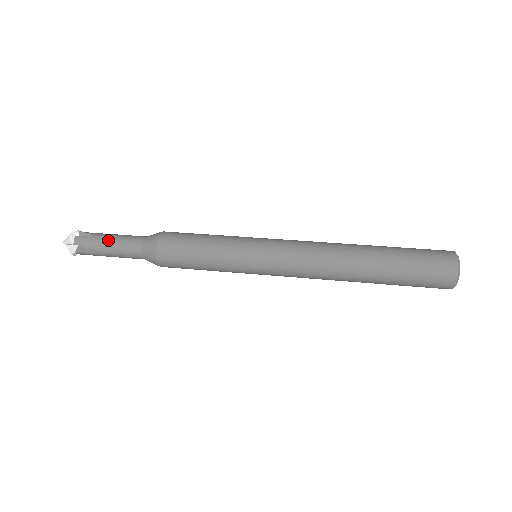
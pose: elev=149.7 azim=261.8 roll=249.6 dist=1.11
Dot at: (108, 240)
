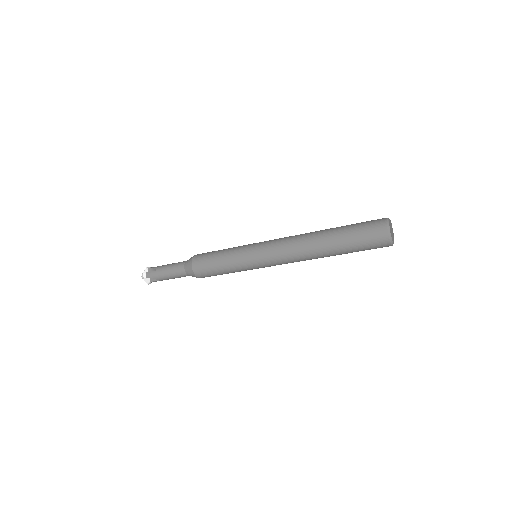
Dot at: occluded
